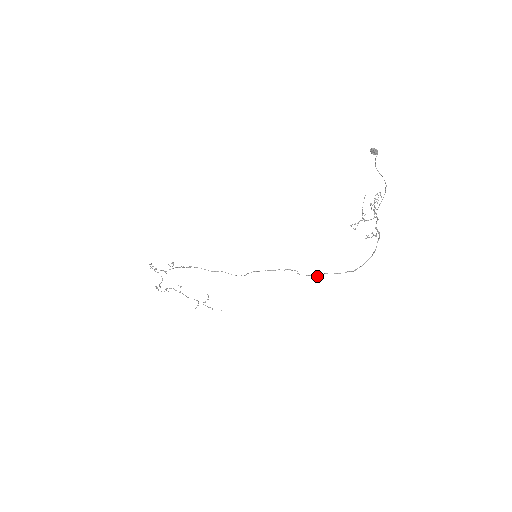
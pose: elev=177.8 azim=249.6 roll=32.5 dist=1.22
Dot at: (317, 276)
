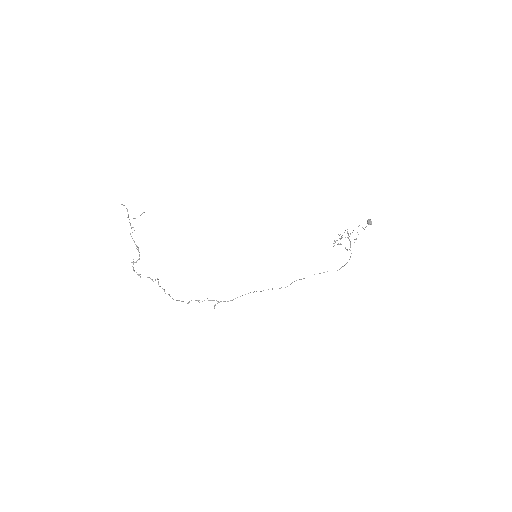
Dot at: occluded
